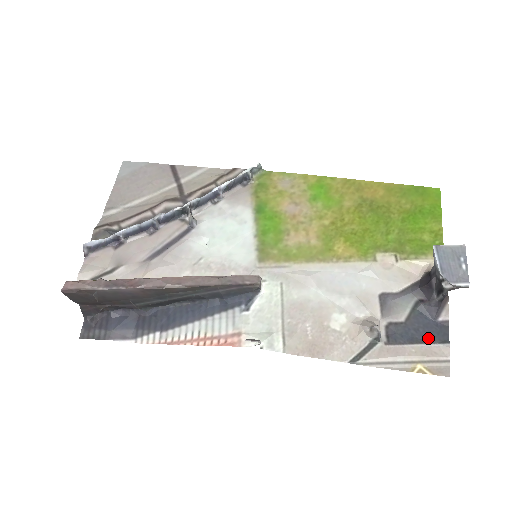
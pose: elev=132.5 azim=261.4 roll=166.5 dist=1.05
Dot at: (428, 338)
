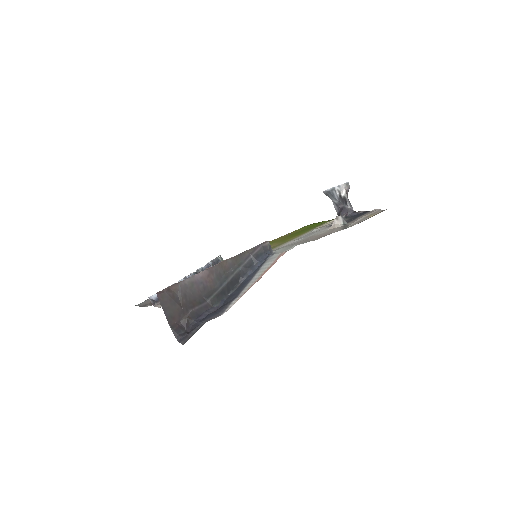
Dot at: occluded
